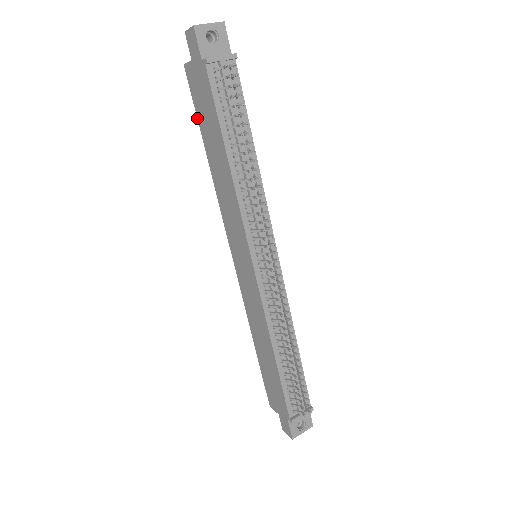
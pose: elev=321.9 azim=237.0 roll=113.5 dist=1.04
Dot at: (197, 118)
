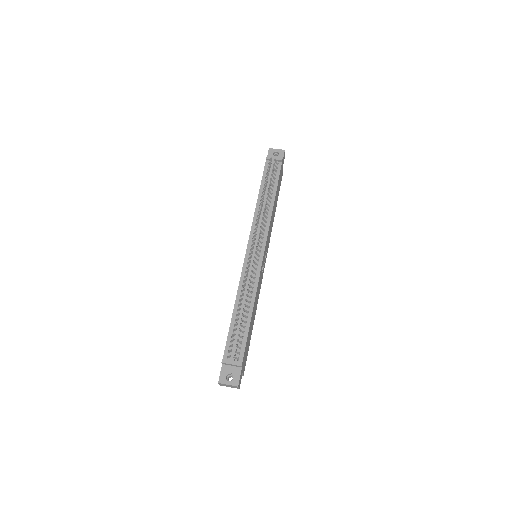
Dot at: occluded
